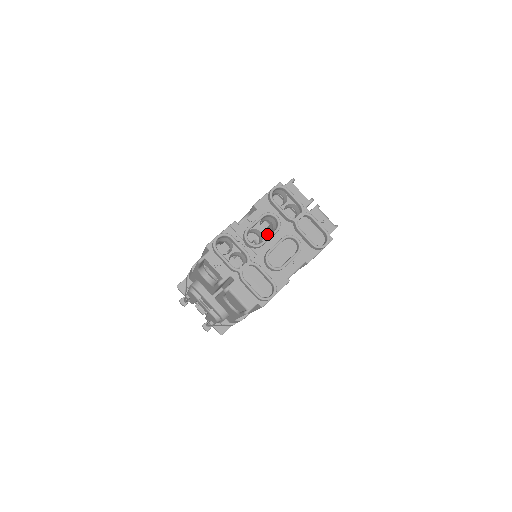
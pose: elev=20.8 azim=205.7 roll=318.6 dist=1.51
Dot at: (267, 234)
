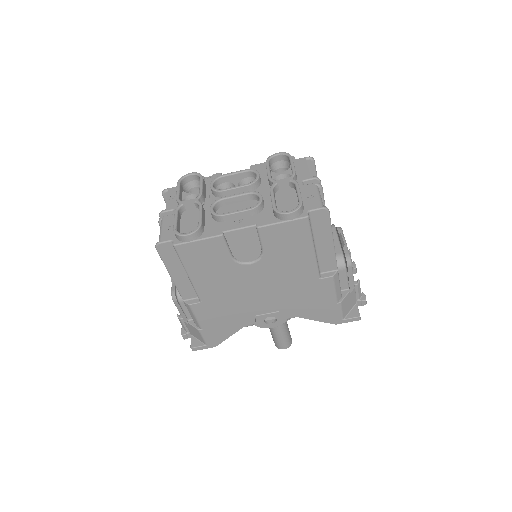
Dot at: (239, 190)
